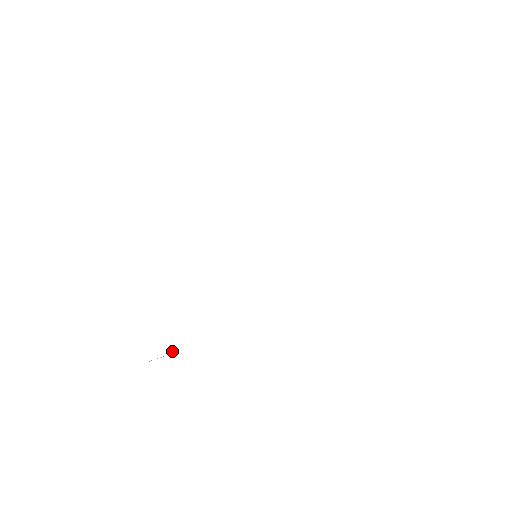
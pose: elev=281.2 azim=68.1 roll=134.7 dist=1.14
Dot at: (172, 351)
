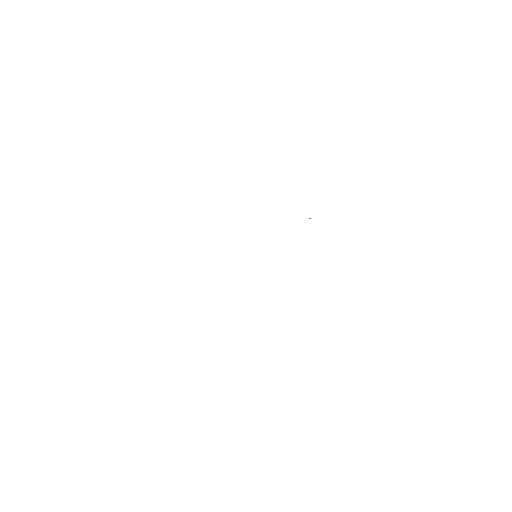
Dot at: occluded
